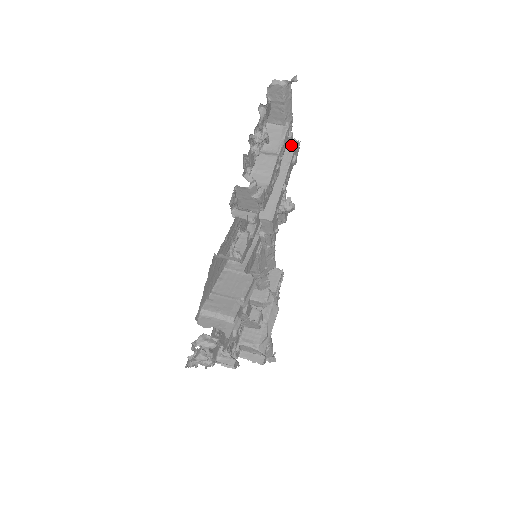
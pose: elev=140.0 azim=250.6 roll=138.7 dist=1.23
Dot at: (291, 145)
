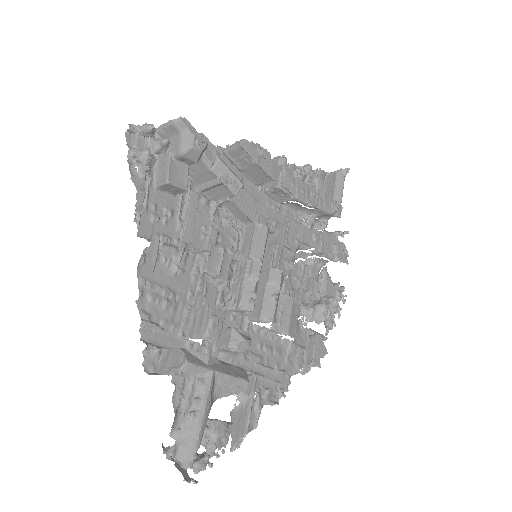
Dot at: occluded
